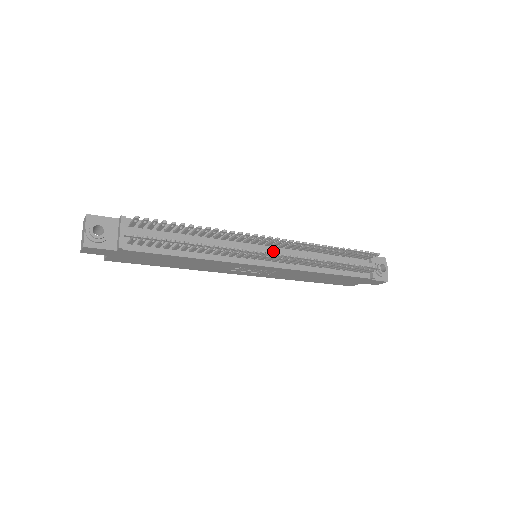
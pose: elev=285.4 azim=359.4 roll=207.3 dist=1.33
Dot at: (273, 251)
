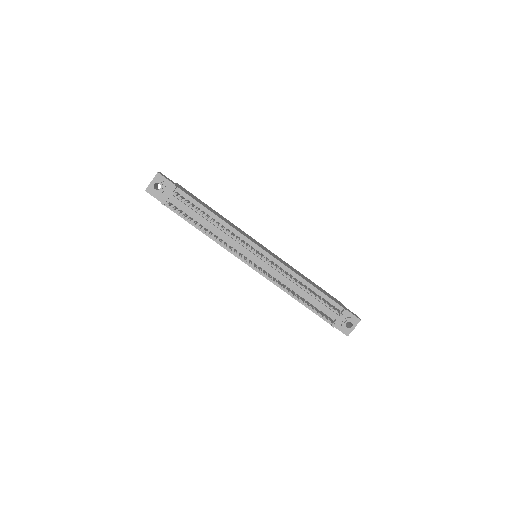
Dot at: (262, 262)
